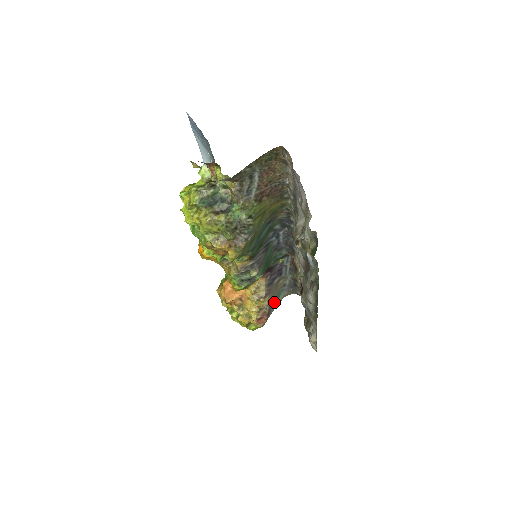
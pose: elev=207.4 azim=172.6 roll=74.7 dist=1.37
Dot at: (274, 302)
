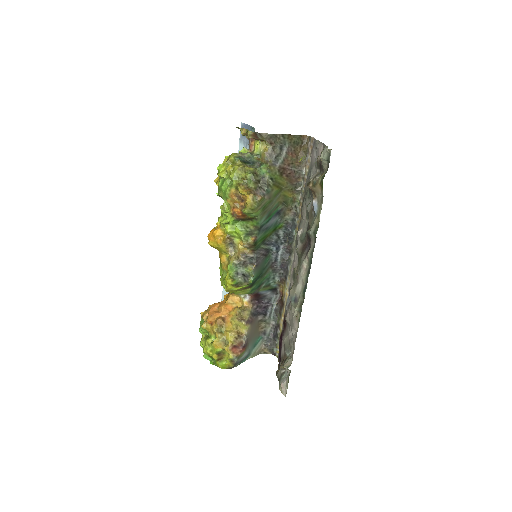
Dot at: (251, 343)
